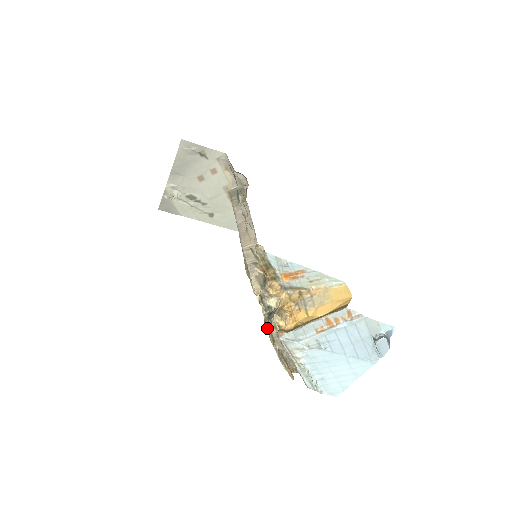
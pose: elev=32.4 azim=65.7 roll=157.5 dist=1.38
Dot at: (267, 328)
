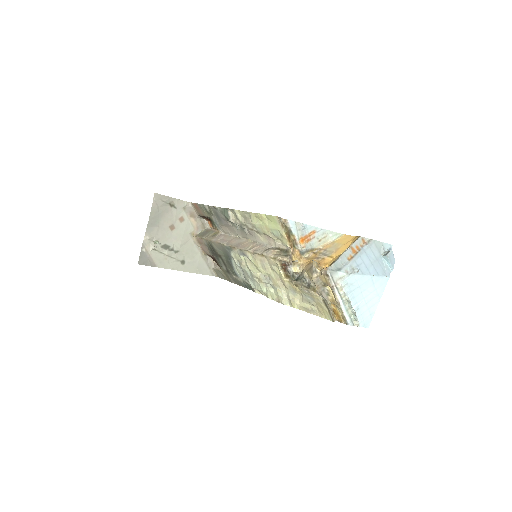
Dot at: (302, 287)
